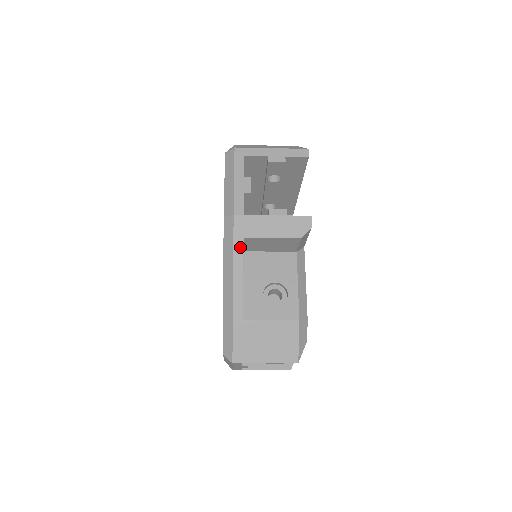
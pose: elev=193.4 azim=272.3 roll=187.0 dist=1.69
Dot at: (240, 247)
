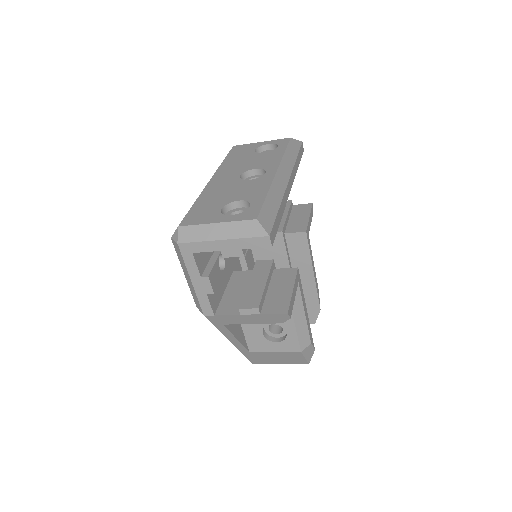
Dot at: (223, 328)
